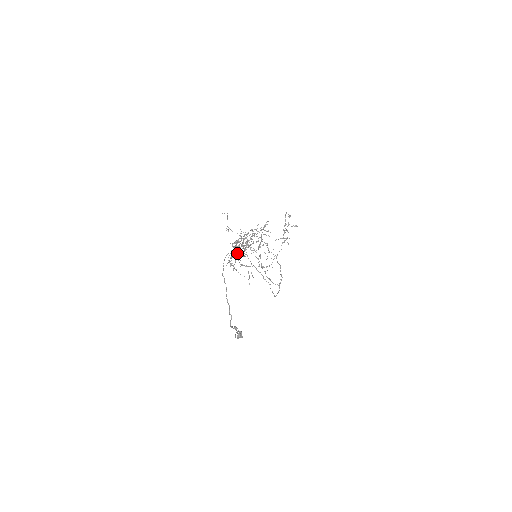
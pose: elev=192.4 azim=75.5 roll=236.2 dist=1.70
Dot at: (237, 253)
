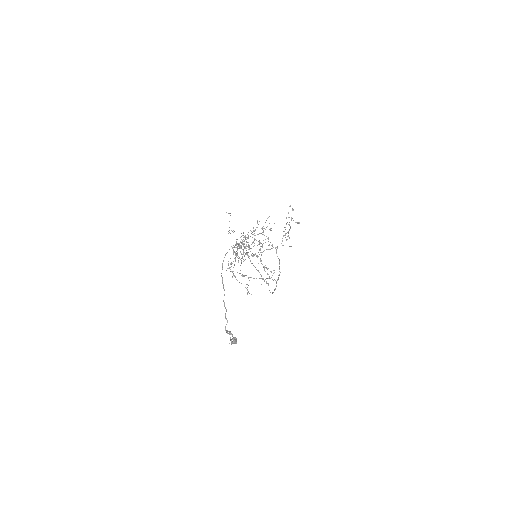
Dot at: (237, 254)
